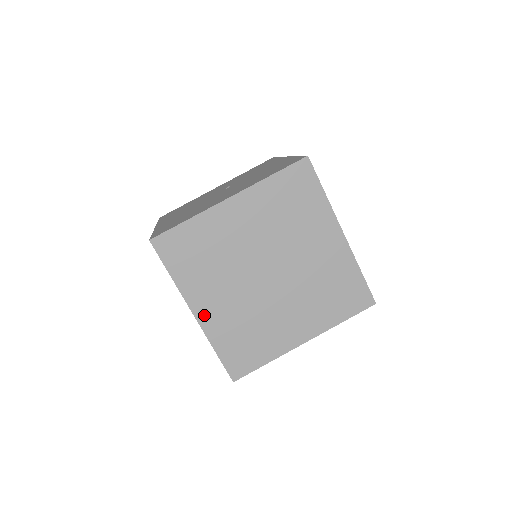
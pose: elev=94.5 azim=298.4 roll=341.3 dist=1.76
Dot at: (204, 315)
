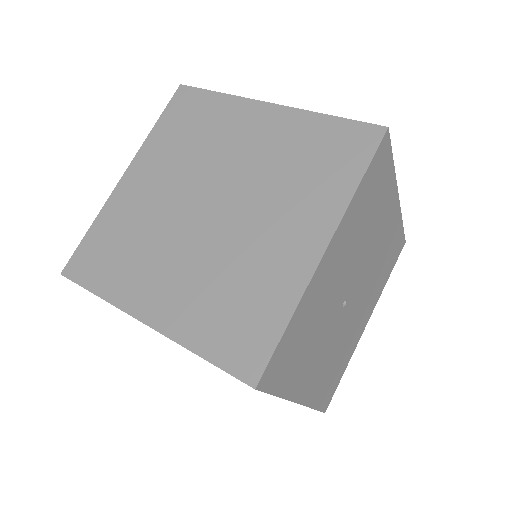
Dot at: (157, 314)
